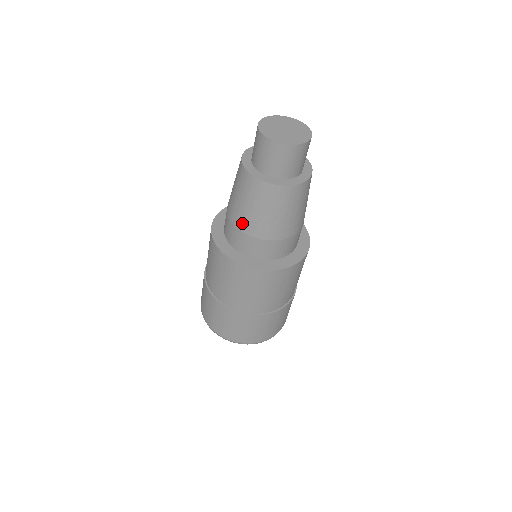
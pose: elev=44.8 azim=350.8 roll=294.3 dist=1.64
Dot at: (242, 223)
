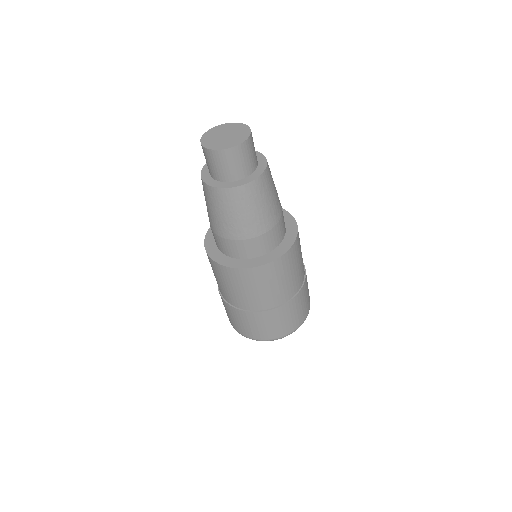
Dot at: occluded
